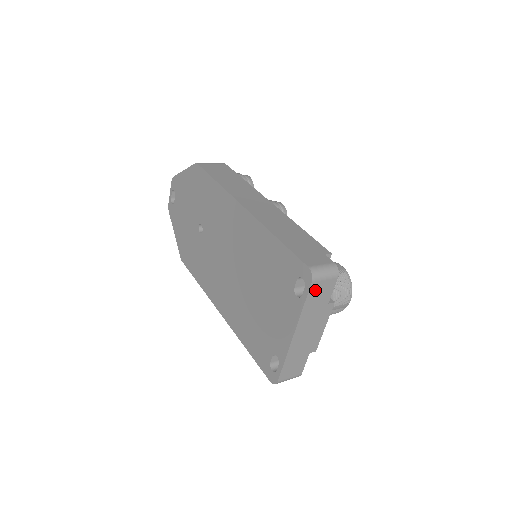
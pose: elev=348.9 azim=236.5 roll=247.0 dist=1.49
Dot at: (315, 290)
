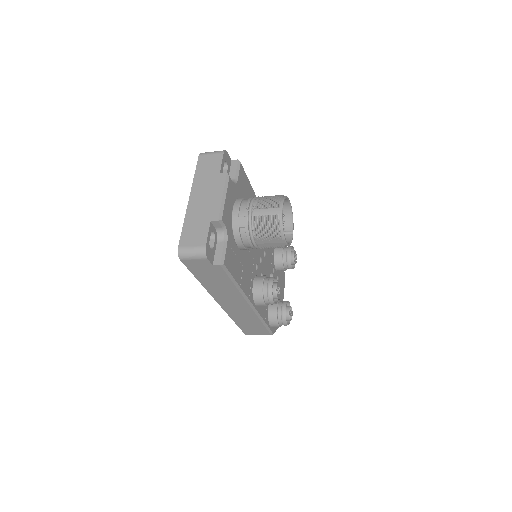
Dot at: (204, 162)
